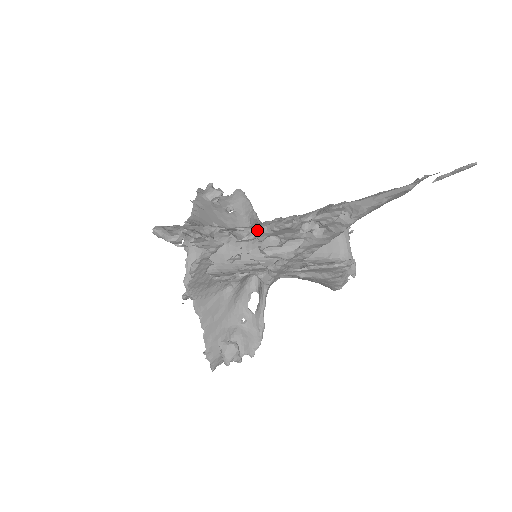
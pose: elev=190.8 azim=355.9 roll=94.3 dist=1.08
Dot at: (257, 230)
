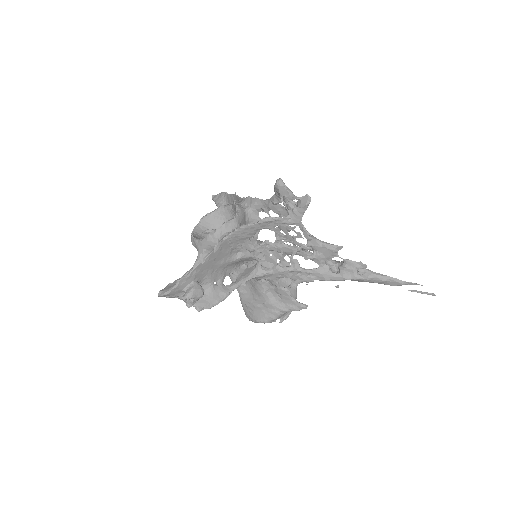
Dot at: (315, 238)
